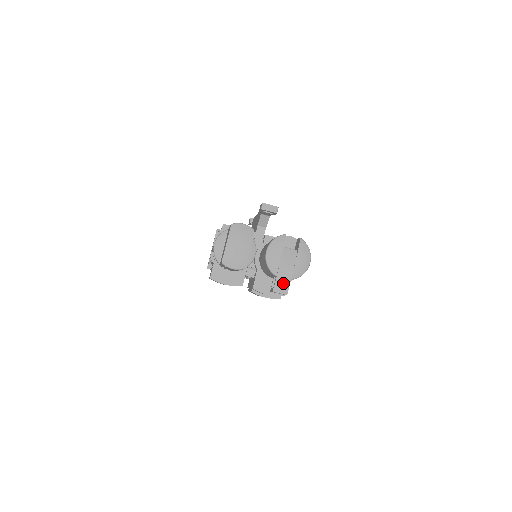
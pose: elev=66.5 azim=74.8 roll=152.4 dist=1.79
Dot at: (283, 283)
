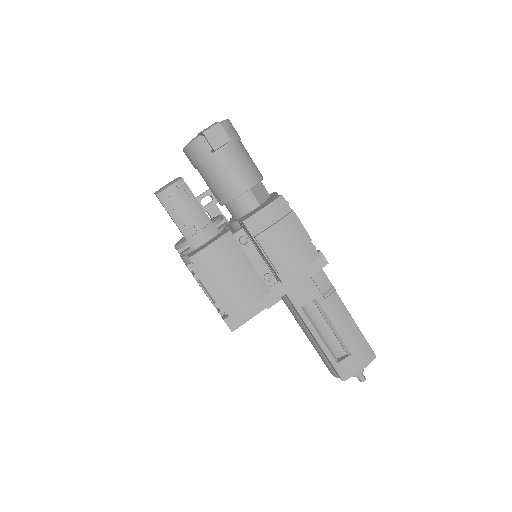
Dot at: (208, 127)
